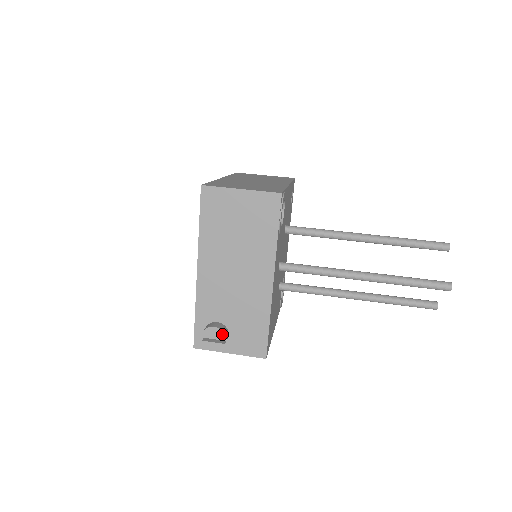
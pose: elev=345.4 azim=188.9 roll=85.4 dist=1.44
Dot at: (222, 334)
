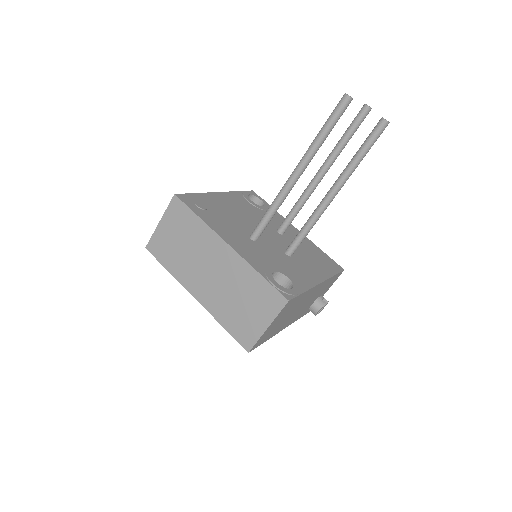
Dot at: occluded
